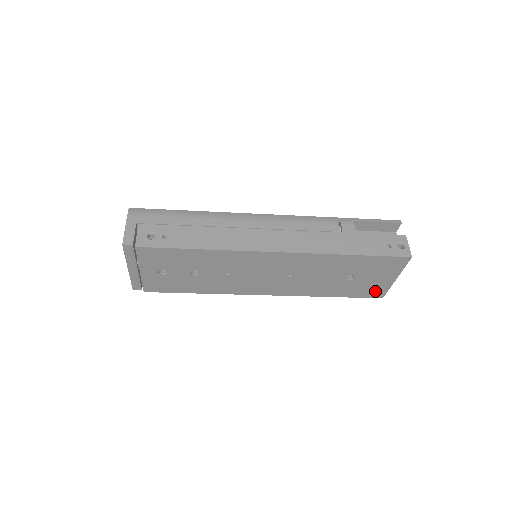
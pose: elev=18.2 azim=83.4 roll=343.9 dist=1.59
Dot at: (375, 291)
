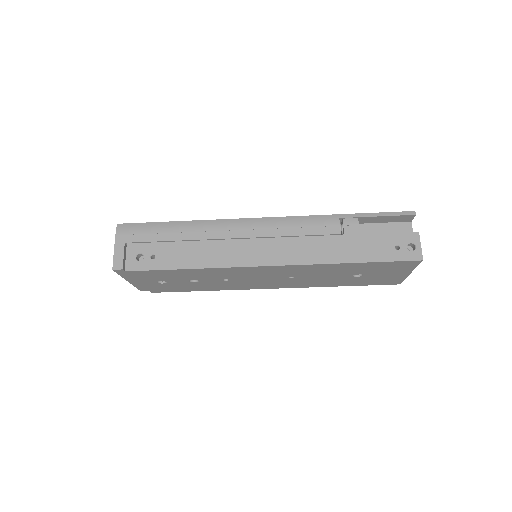
Dot at: (389, 281)
